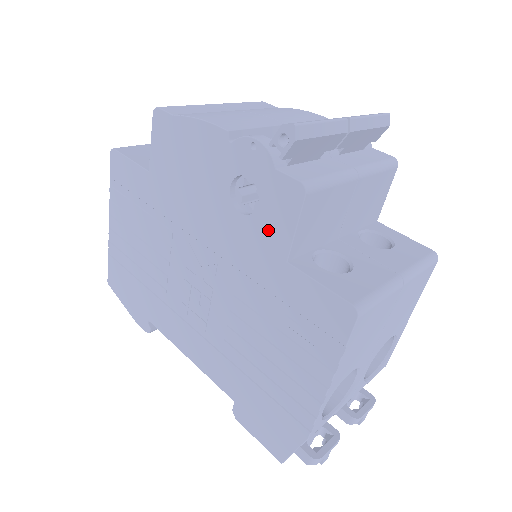
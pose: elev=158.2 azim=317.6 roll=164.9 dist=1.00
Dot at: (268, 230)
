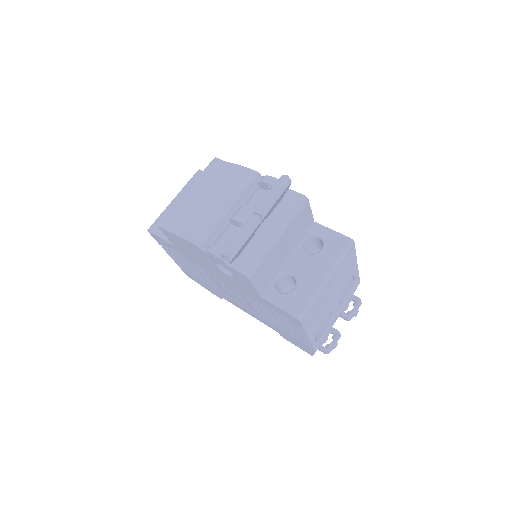
Dot at: (244, 285)
